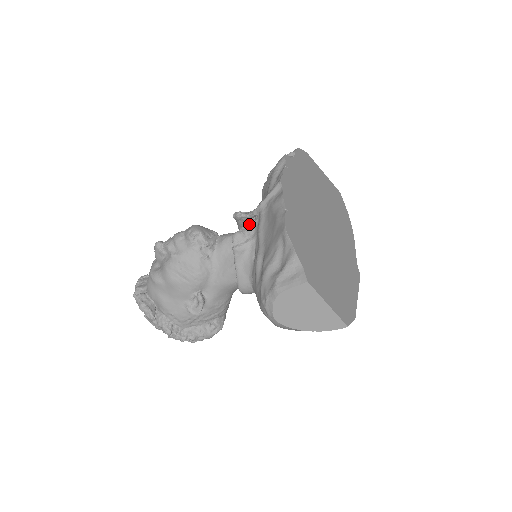
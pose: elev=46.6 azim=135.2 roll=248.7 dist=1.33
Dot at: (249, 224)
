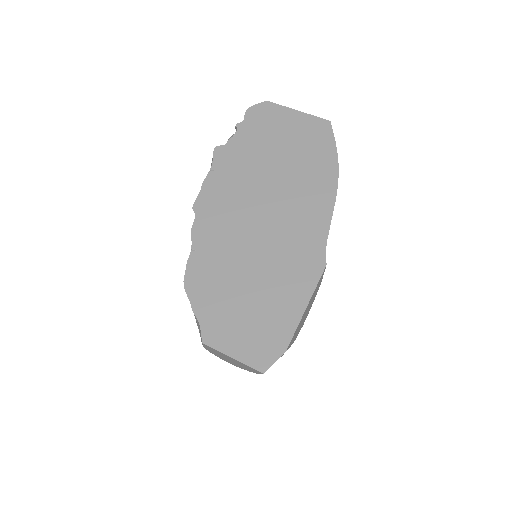
Dot at: occluded
